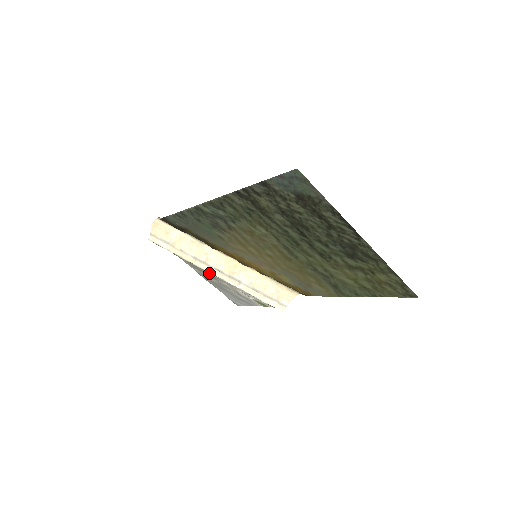
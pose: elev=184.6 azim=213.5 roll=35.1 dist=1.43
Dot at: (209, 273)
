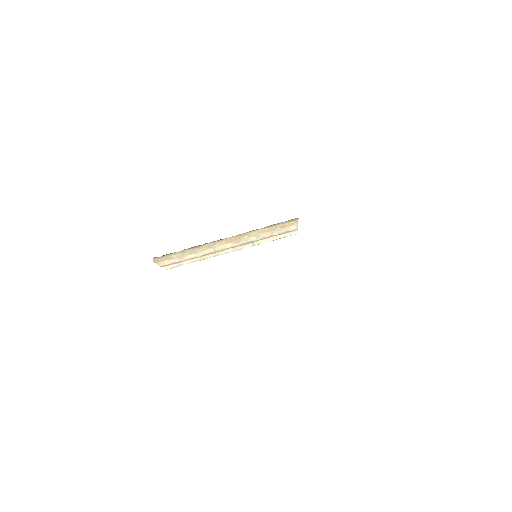
Dot at: occluded
